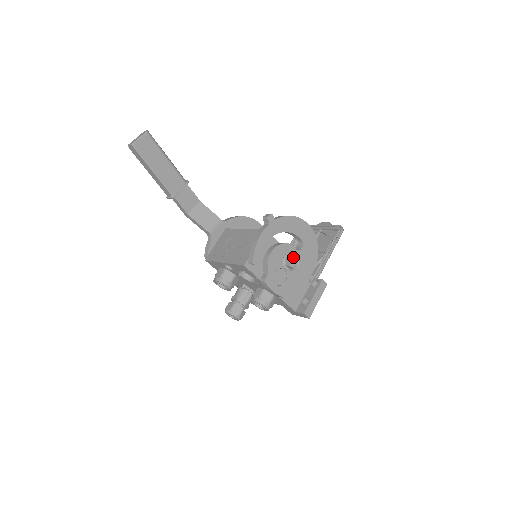
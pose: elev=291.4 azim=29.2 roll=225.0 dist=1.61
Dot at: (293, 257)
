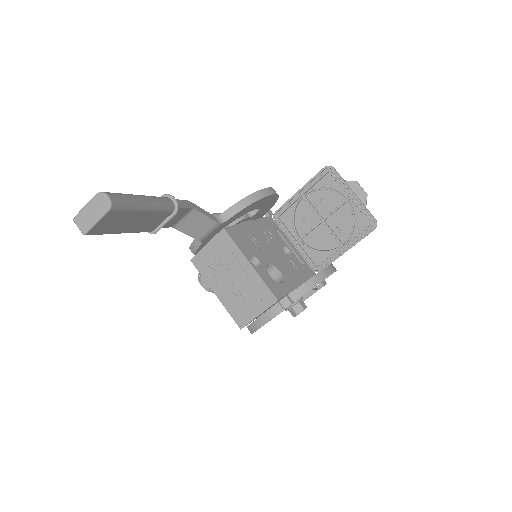
Dot at: occluded
